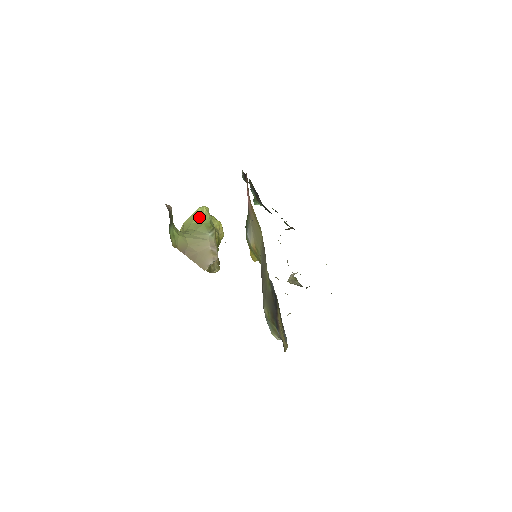
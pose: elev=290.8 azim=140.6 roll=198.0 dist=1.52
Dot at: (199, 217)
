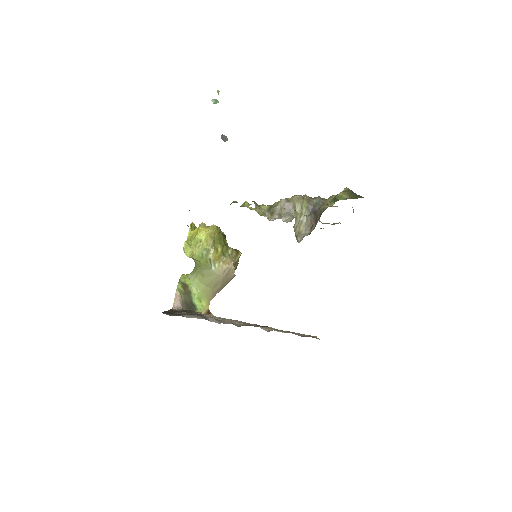
Dot at: (192, 258)
